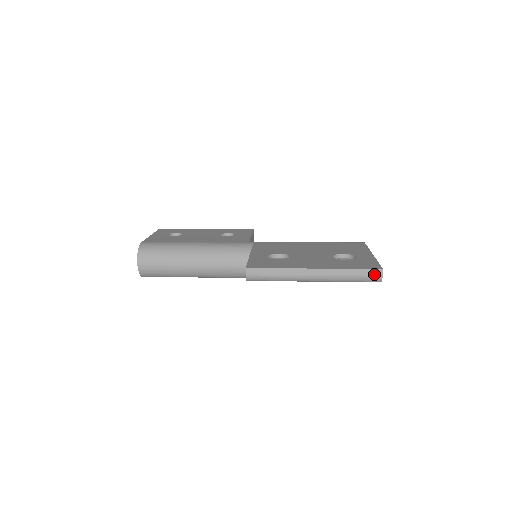
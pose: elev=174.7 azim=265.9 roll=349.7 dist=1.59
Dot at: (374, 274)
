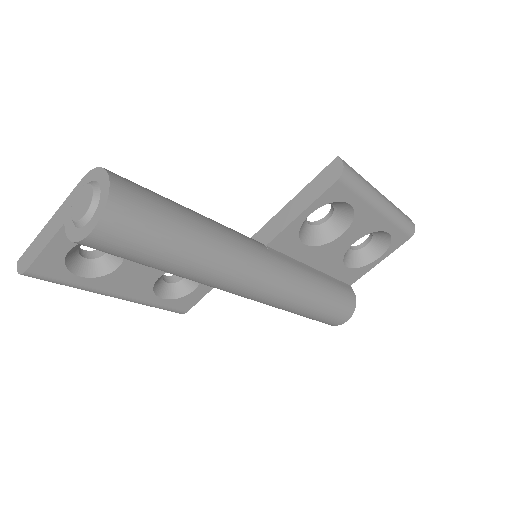
Dot at: (409, 219)
